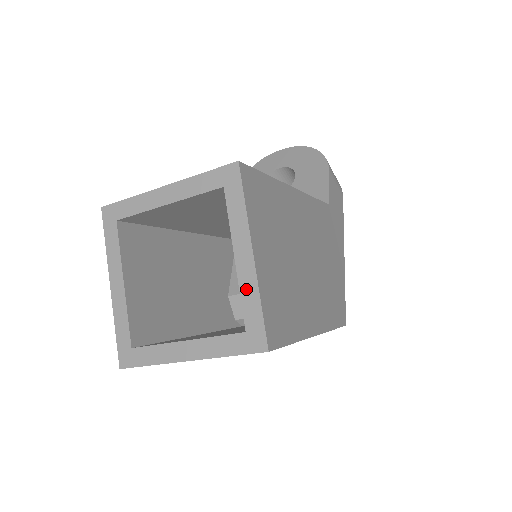
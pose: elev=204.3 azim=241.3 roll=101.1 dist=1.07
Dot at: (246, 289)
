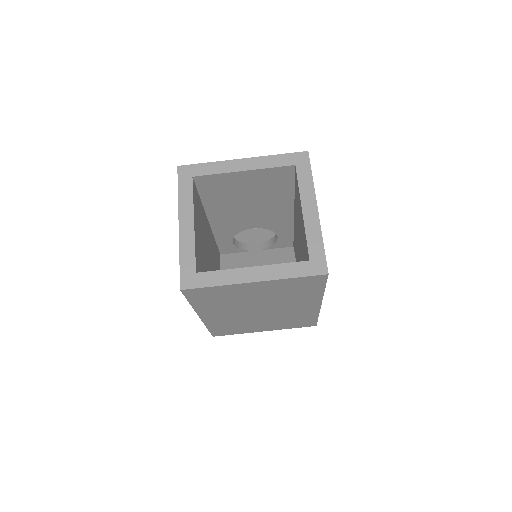
Dot at: (311, 231)
